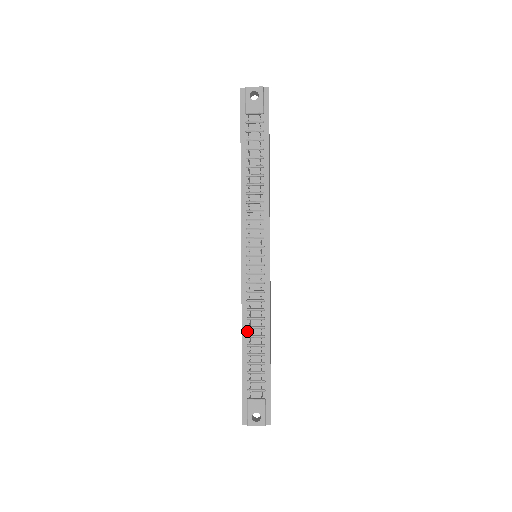
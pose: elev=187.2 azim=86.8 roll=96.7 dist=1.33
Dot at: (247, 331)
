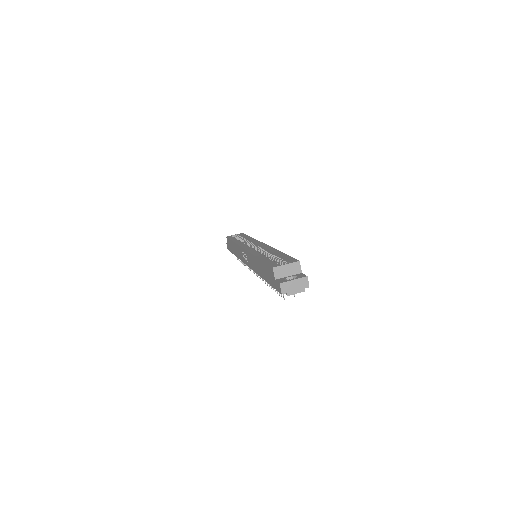
Dot at: occluded
